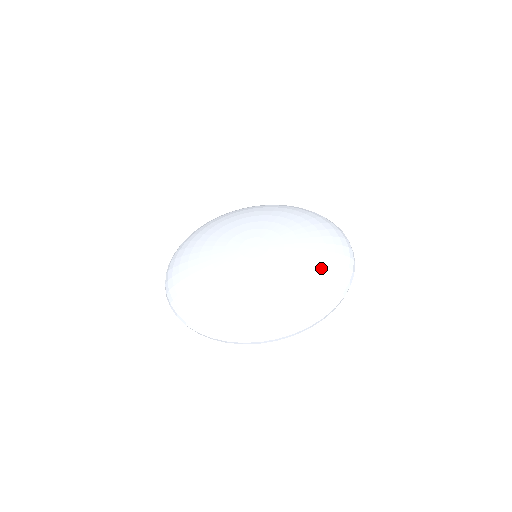
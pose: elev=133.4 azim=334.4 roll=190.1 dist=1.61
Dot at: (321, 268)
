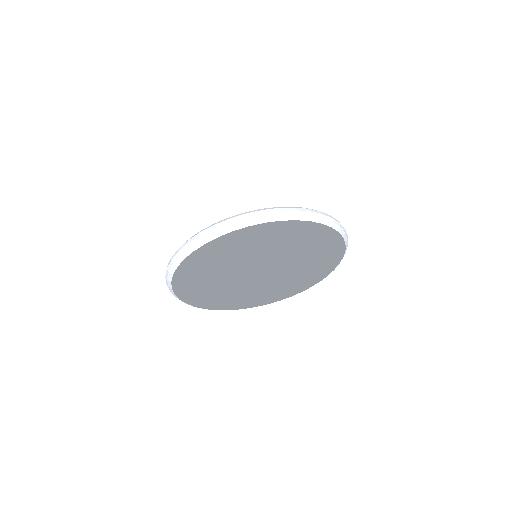
Dot at: occluded
